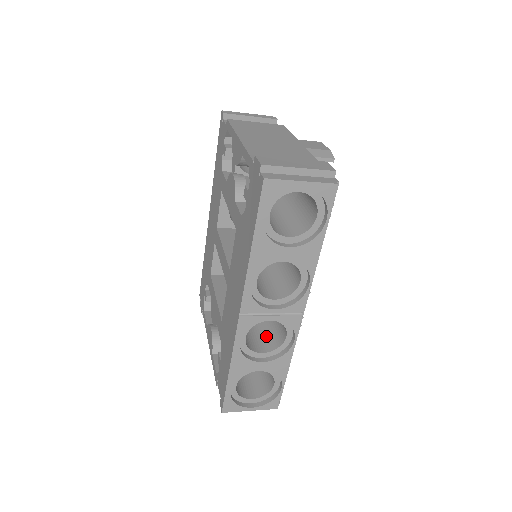
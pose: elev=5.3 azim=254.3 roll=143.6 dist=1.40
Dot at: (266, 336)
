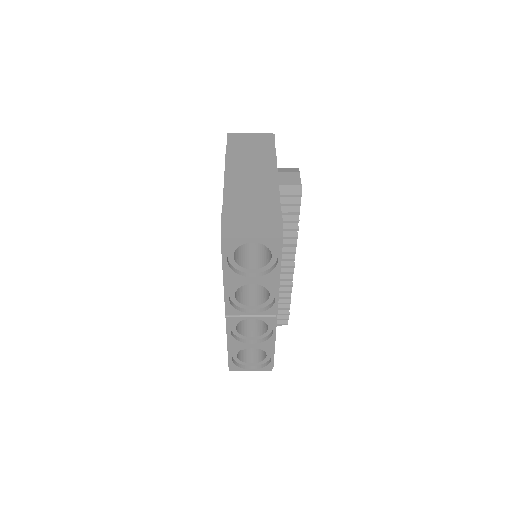
Dot at: (258, 322)
